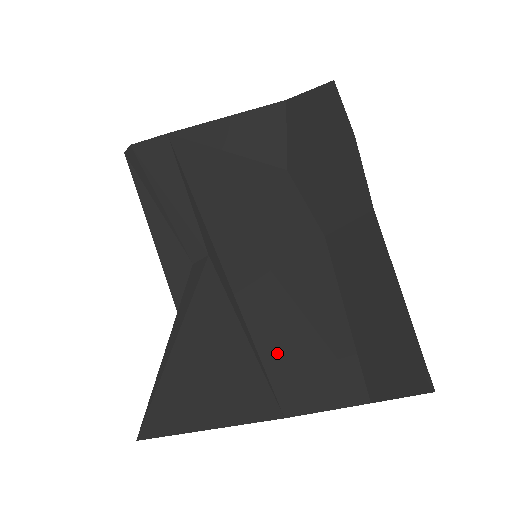
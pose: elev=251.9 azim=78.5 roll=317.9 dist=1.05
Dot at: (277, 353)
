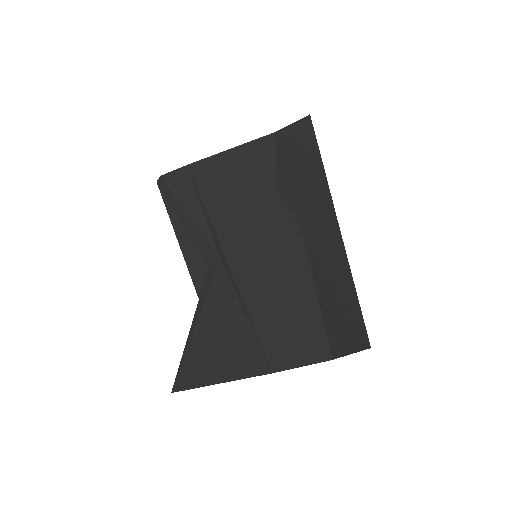
Dot at: (267, 327)
